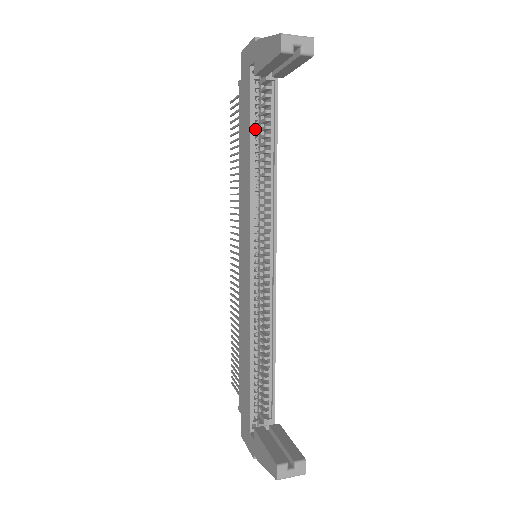
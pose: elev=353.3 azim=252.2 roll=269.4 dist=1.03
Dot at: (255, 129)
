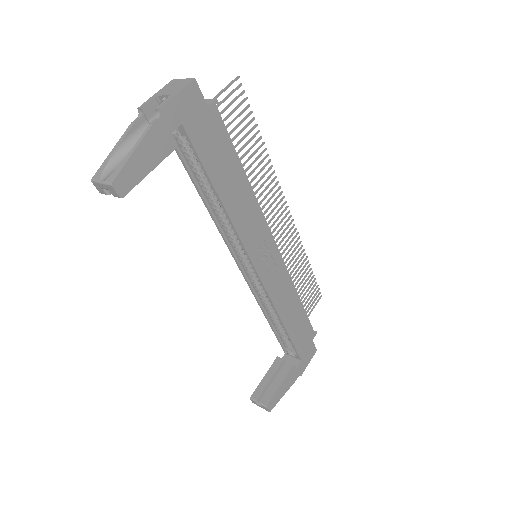
Dot at: (201, 170)
